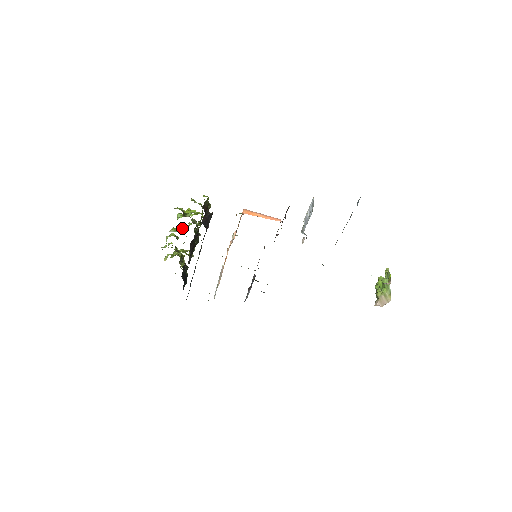
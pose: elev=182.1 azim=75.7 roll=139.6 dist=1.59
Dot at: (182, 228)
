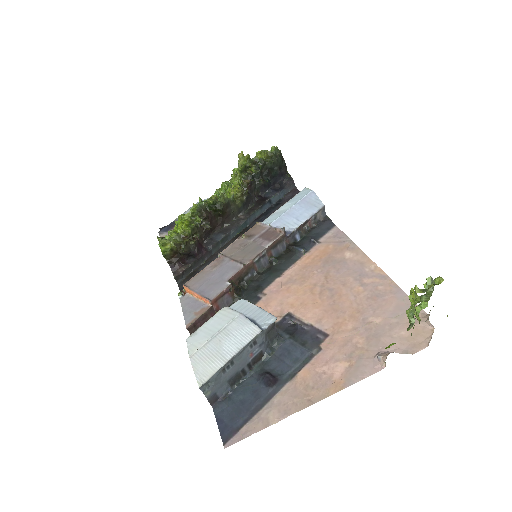
Dot at: occluded
